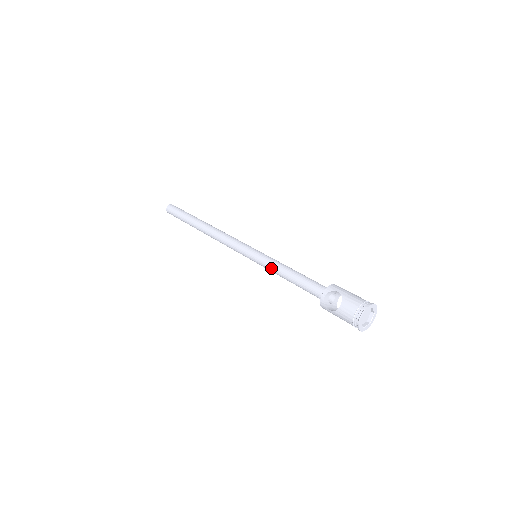
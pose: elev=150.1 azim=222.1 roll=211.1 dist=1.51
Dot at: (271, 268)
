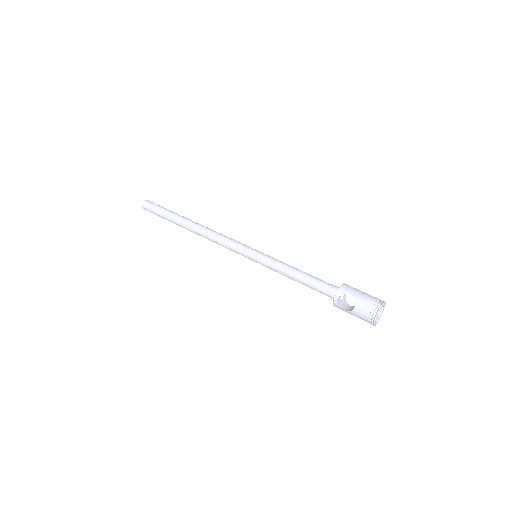
Dot at: (276, 270)
